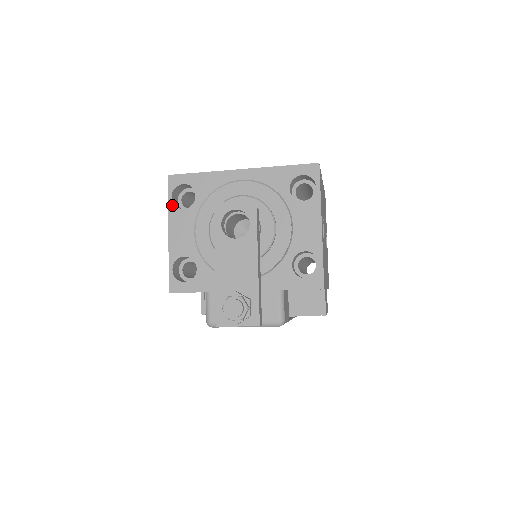
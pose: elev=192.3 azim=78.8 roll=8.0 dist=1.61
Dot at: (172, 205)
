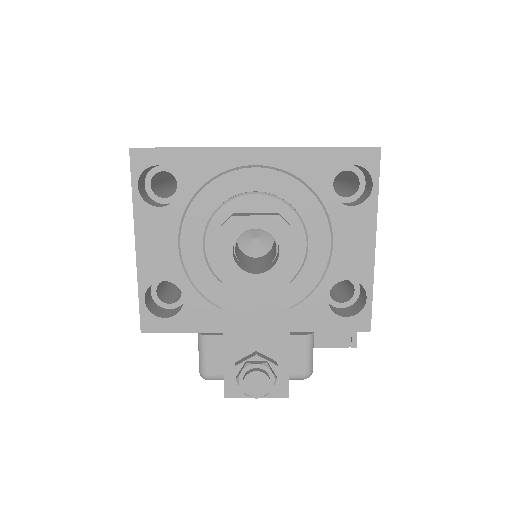
Dot at: (139, 199)
